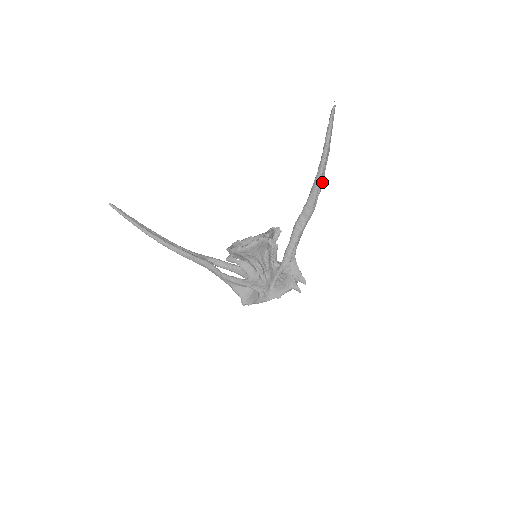
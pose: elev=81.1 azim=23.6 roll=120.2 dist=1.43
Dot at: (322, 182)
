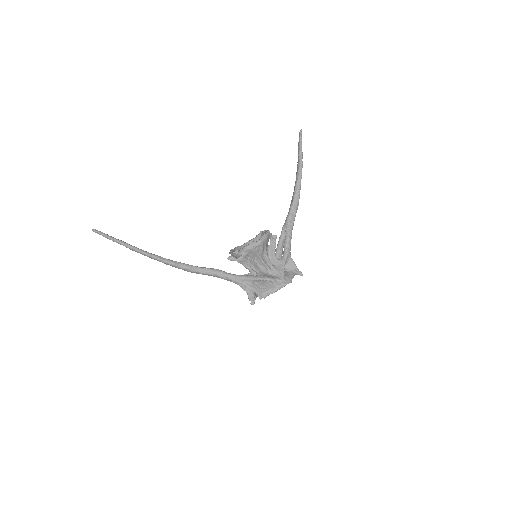
Dot at: occluded
